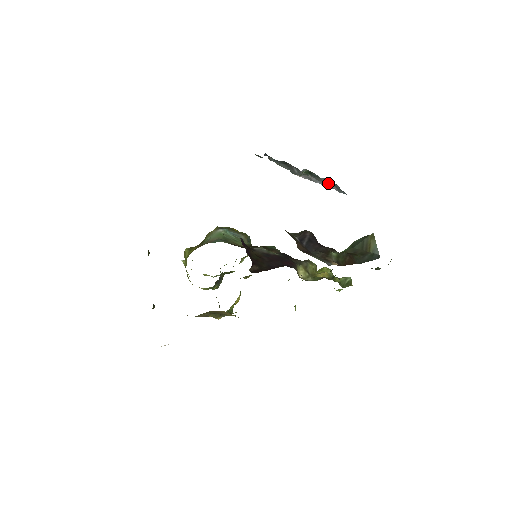
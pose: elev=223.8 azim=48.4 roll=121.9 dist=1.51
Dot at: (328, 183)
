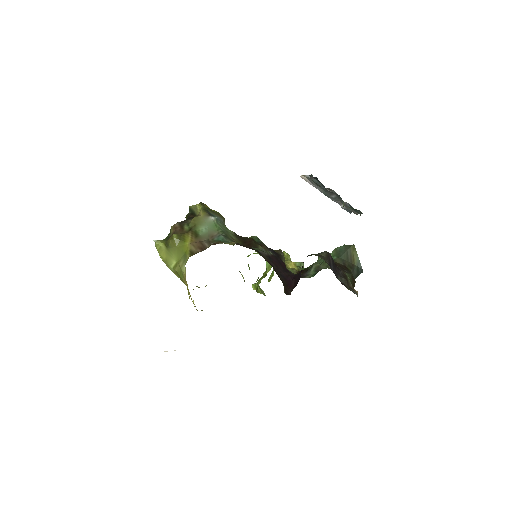
Dot at: (357, 214)
